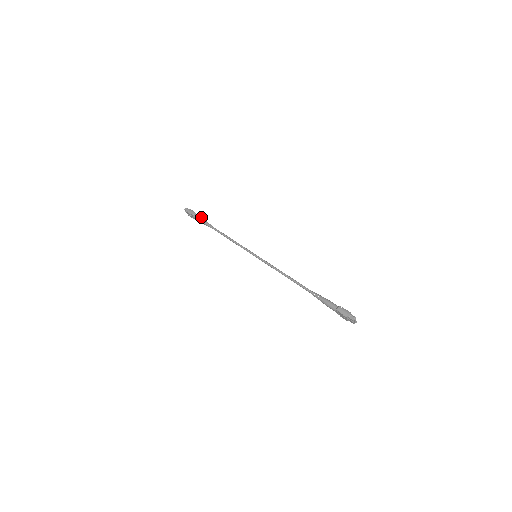
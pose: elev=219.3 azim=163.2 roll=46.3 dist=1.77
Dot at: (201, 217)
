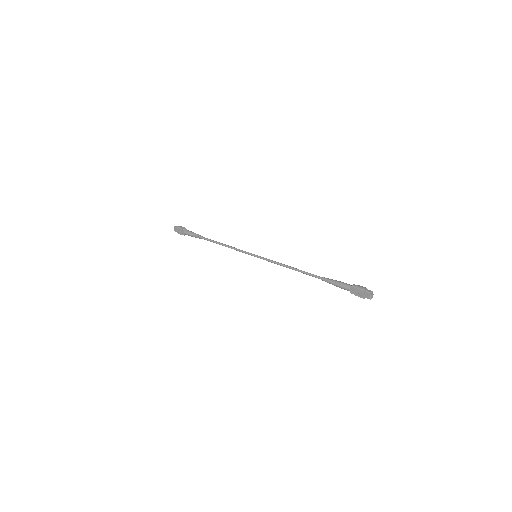
Dot at: (193, 232)
